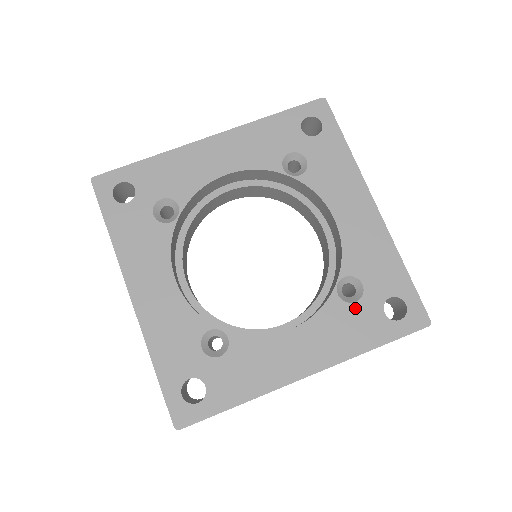
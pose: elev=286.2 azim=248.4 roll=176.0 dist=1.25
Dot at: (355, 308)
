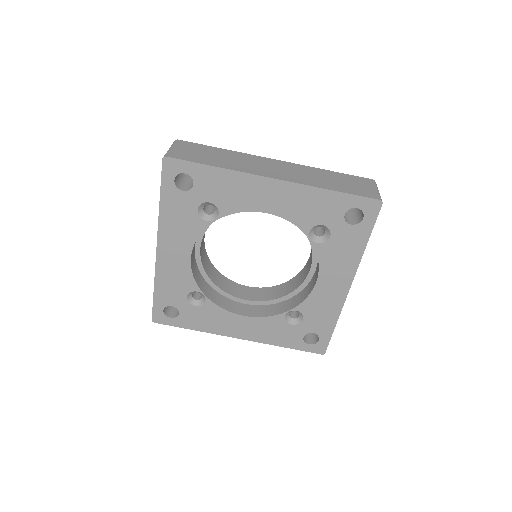
Dot at: (289, 327)
